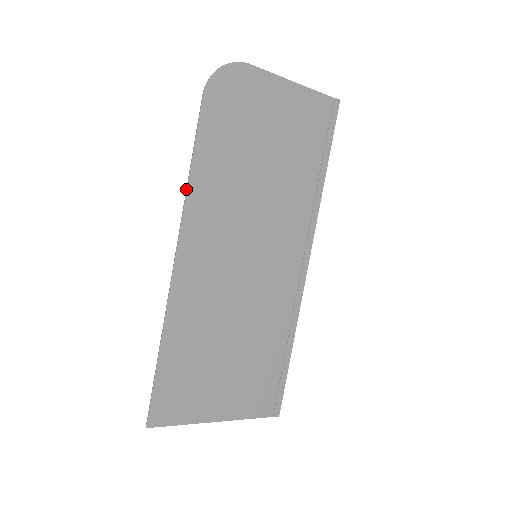
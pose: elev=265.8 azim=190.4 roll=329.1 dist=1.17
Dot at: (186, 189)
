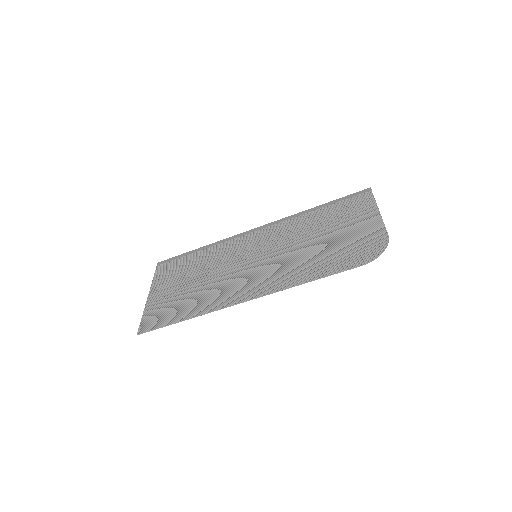
Dot at: occluded
